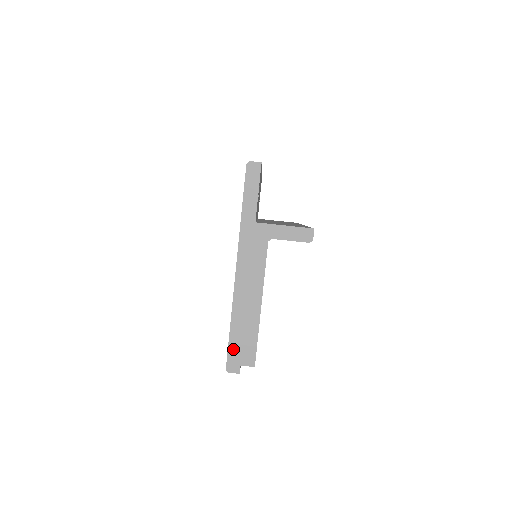
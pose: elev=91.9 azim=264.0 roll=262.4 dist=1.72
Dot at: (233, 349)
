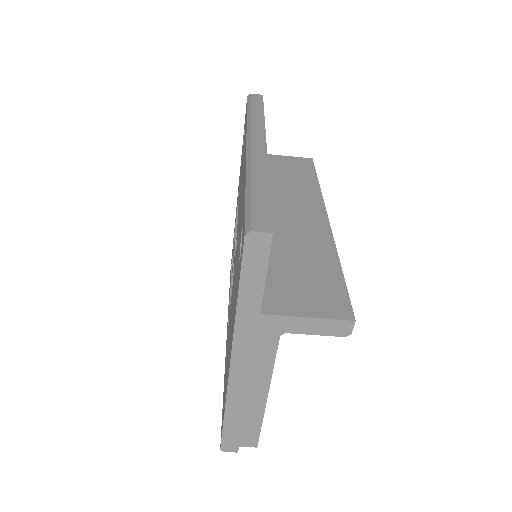
Dot at: (229, 435)
